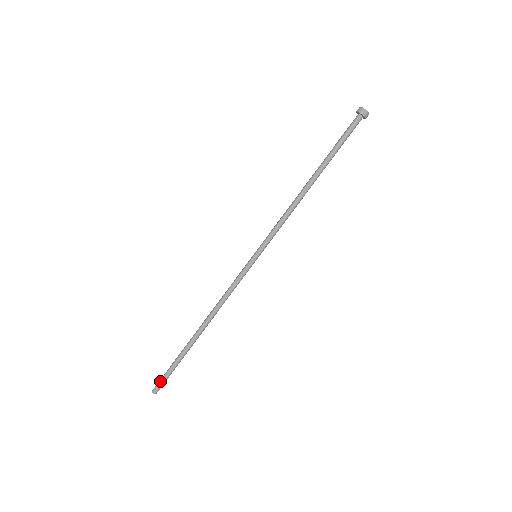
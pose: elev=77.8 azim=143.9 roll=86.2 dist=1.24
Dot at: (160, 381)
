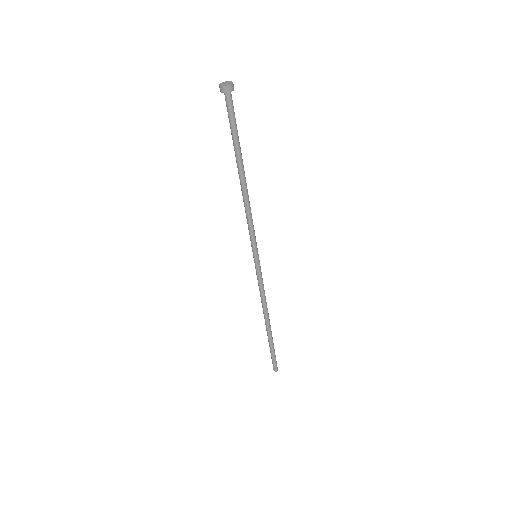
Dot at: (272, 363)
